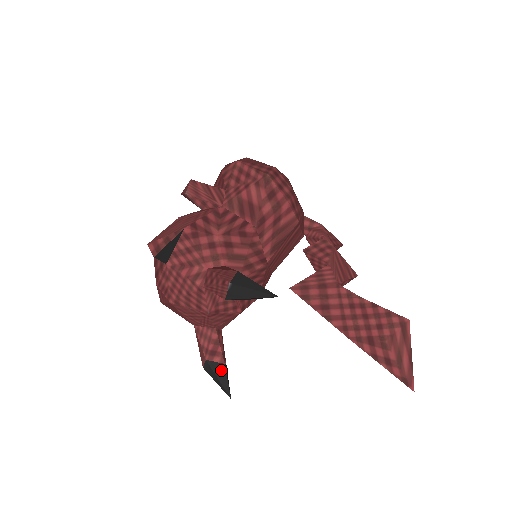
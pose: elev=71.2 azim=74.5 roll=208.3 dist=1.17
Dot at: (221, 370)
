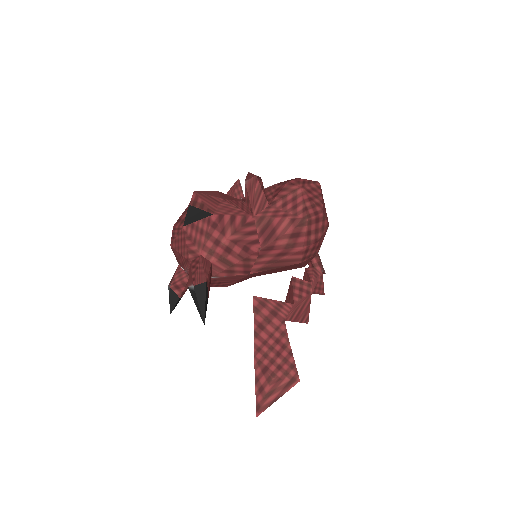
Dot at: (175, 298)
